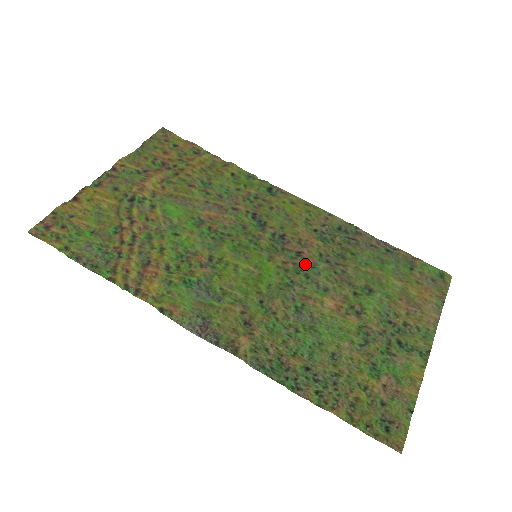
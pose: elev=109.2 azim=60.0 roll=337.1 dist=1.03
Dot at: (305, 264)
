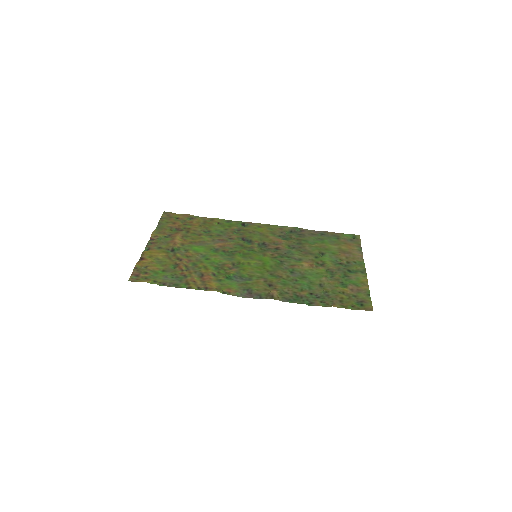
Dot at: (283, 252)
